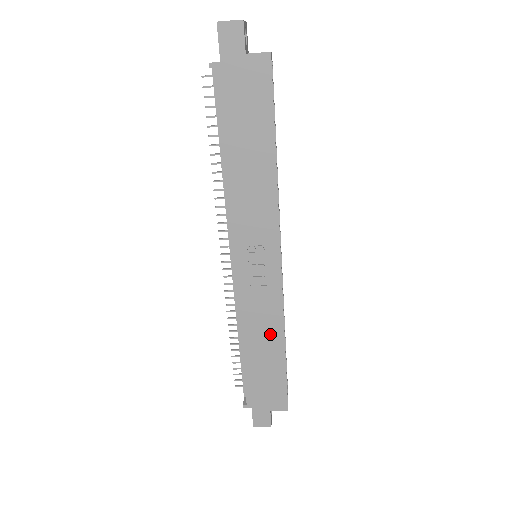
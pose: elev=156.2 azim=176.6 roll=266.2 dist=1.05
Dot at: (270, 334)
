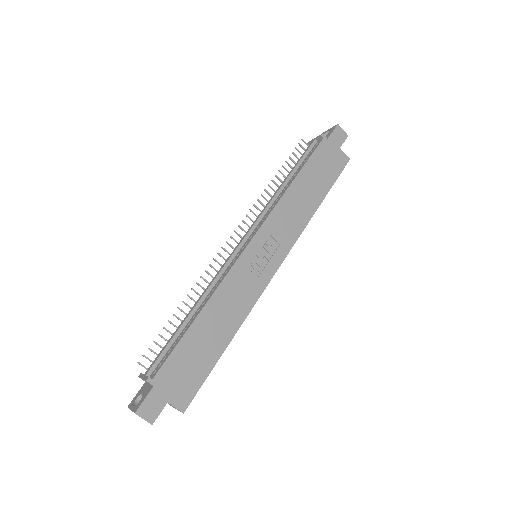
Dot at: (230, 319)
